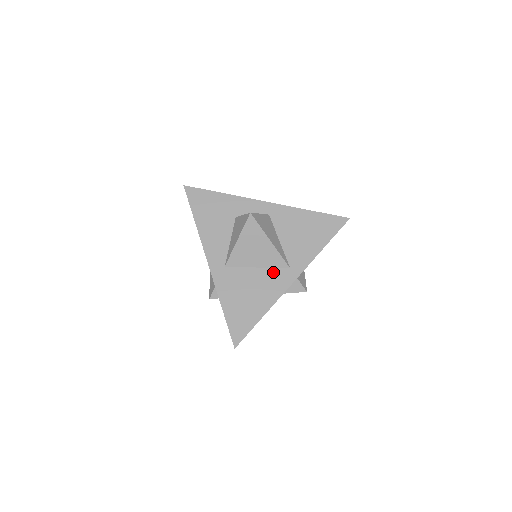
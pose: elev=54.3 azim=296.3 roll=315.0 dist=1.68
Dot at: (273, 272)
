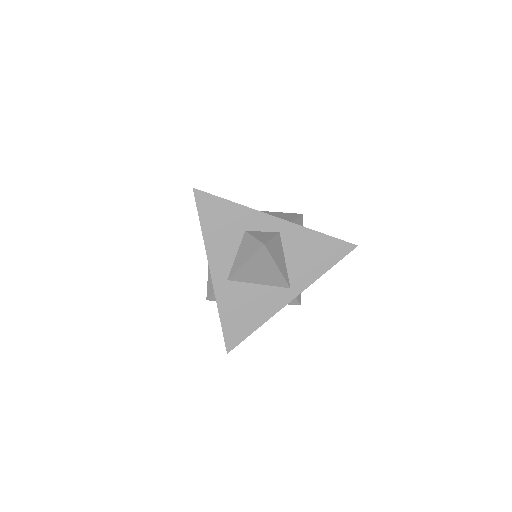
Dot at: (273, 290)
